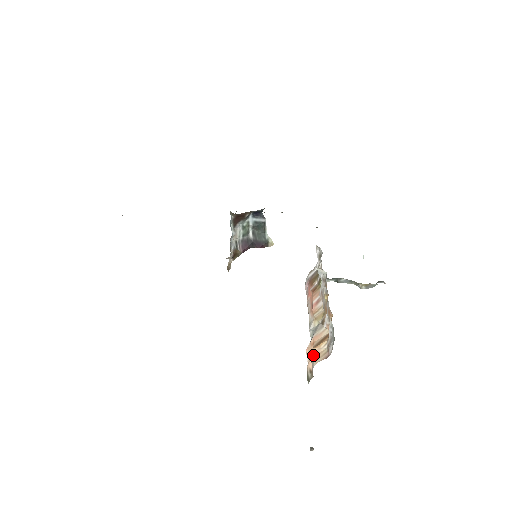
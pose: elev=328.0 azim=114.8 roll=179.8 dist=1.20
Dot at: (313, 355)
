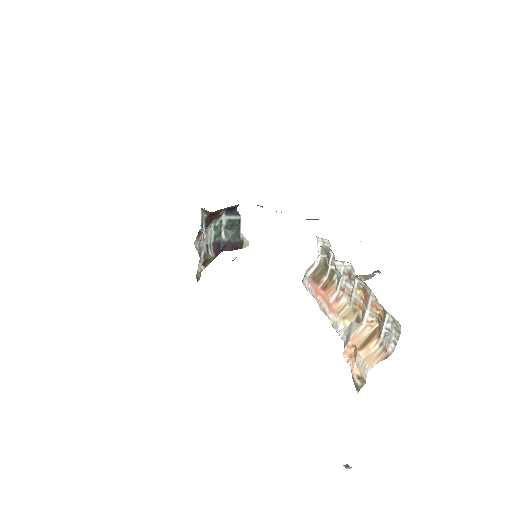
Dot at: (362, 358)
